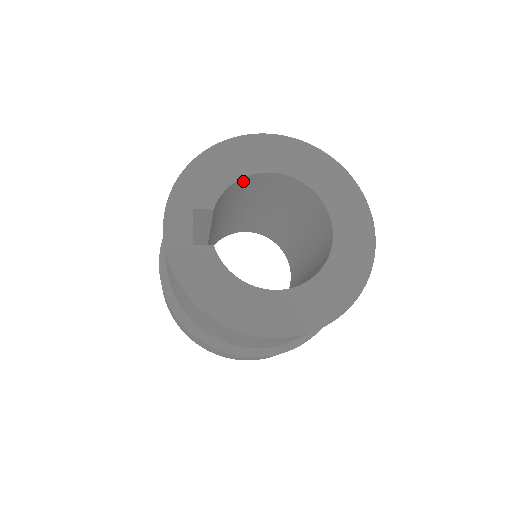
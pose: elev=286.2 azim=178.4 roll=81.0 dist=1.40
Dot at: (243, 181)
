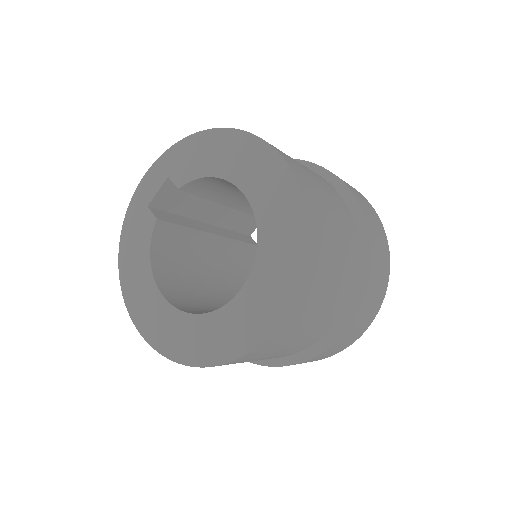
Dot at: occluded
